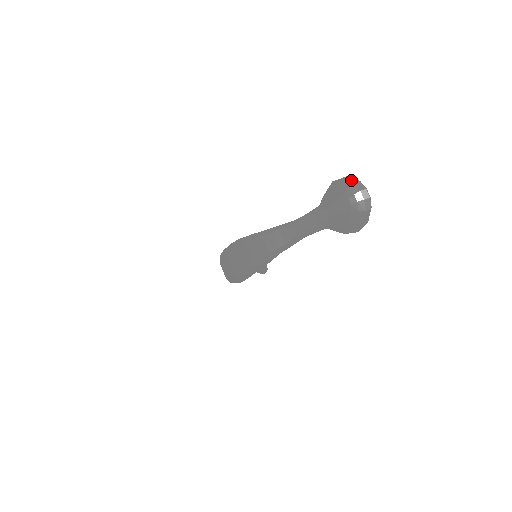
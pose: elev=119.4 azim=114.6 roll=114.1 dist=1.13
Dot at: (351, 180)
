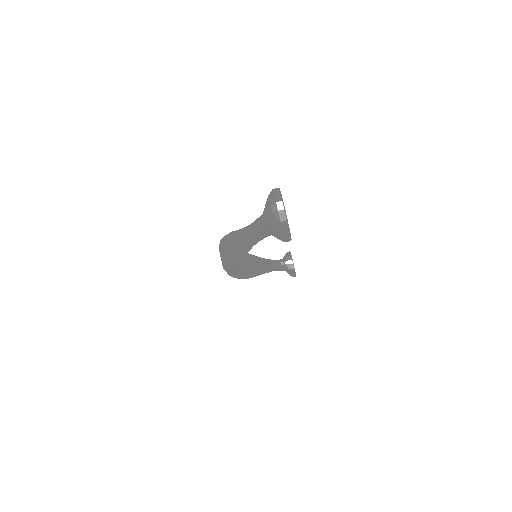
Dot at: (275, 191)
